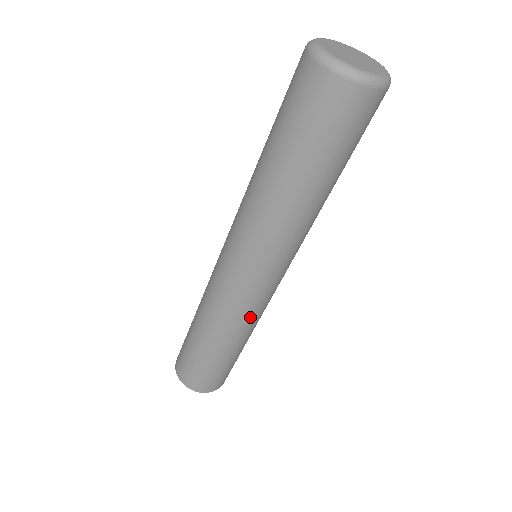
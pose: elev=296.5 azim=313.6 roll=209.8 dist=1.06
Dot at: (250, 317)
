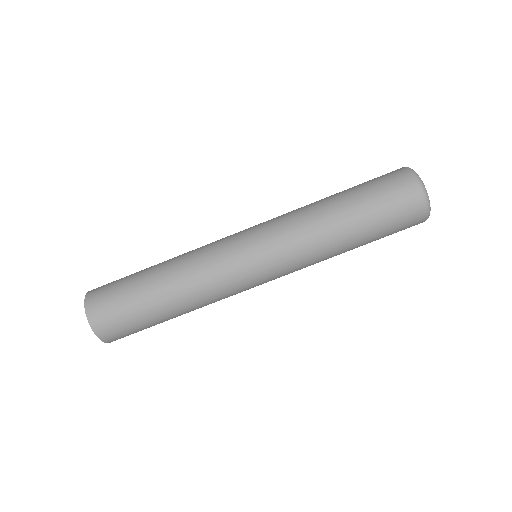
Dot at: (205, 266)
